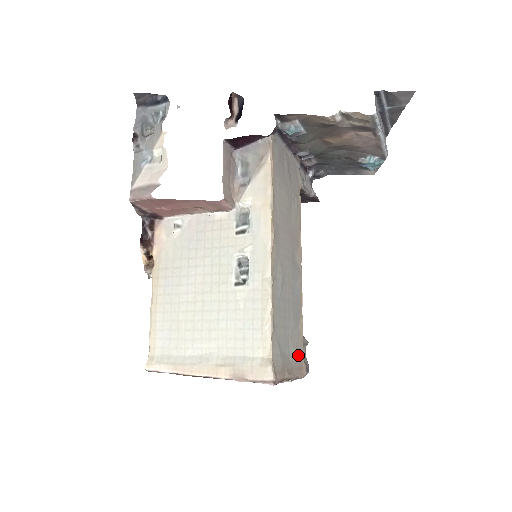
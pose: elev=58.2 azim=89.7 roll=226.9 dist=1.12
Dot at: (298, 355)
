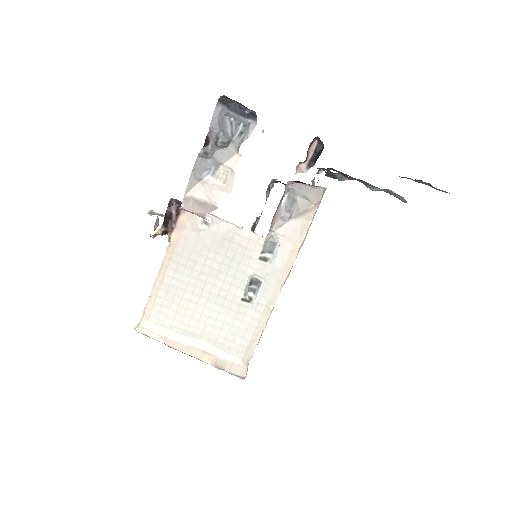
Dot at: occluded
